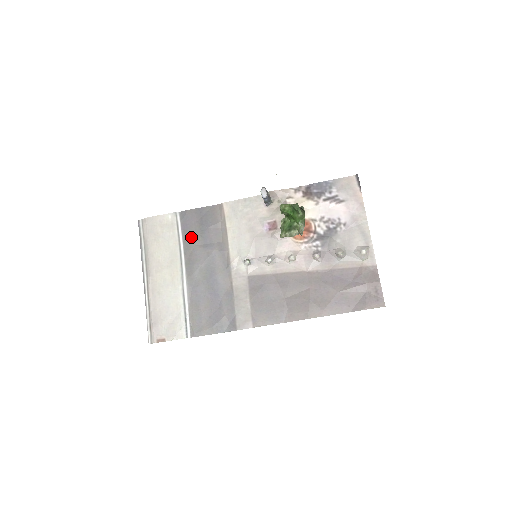
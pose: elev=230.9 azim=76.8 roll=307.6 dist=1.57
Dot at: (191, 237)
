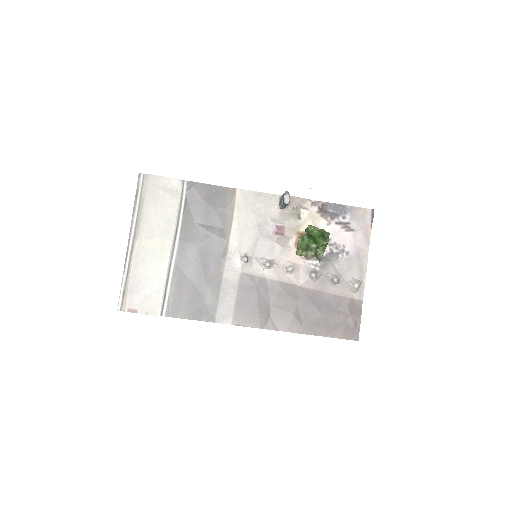
Dot at: (193, 212)
